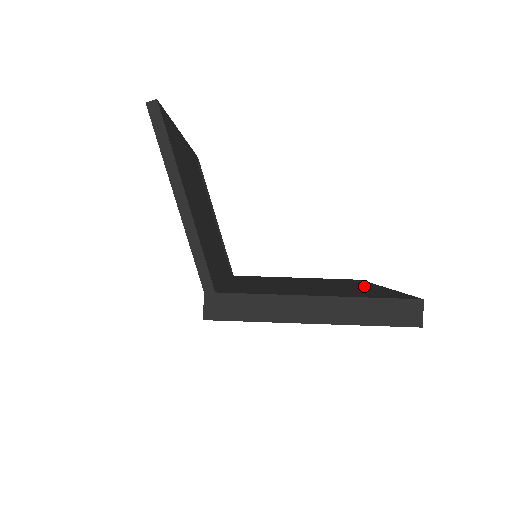
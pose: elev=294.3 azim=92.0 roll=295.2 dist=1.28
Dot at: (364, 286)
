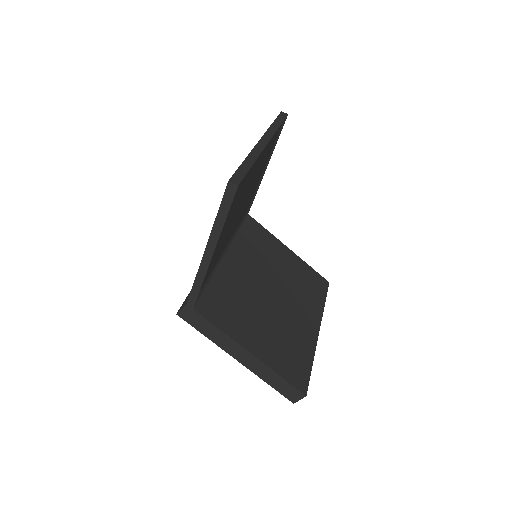
Dot at: (308, 321)
